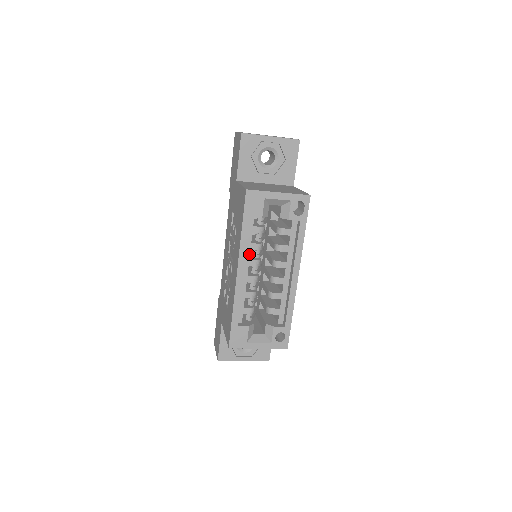
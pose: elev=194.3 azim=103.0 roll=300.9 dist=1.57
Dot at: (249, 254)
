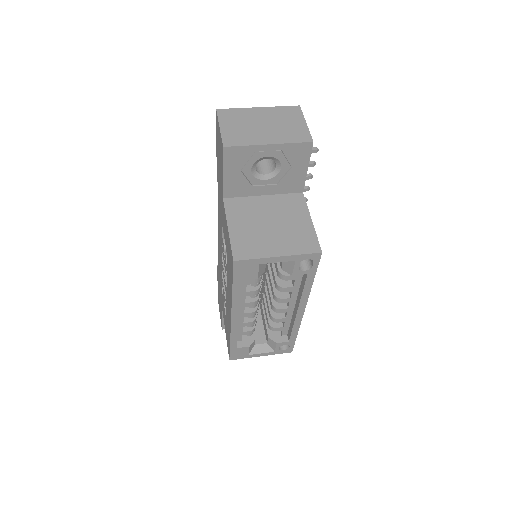
Dot at: (244, 299)
